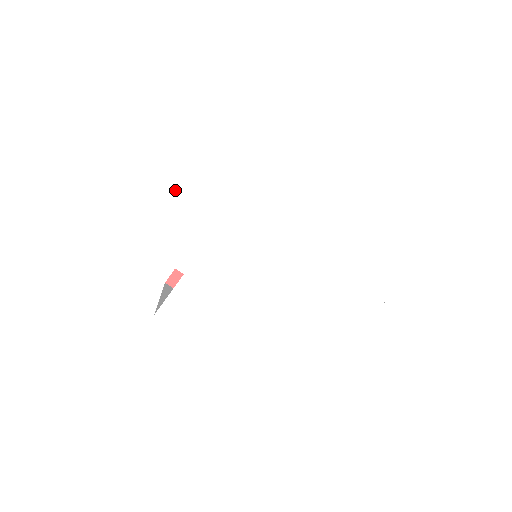
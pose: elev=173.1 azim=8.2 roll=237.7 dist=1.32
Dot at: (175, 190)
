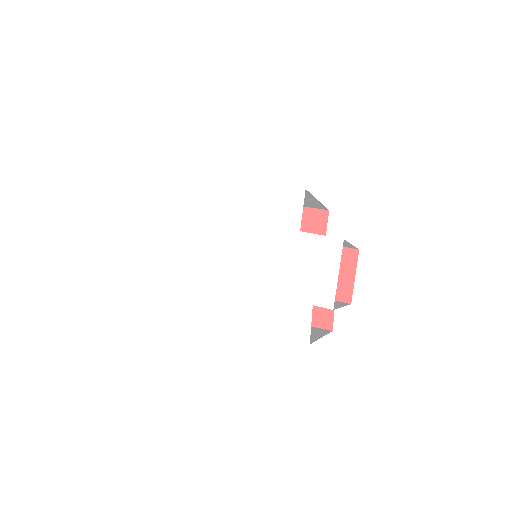
Dot at: (162, 234)
